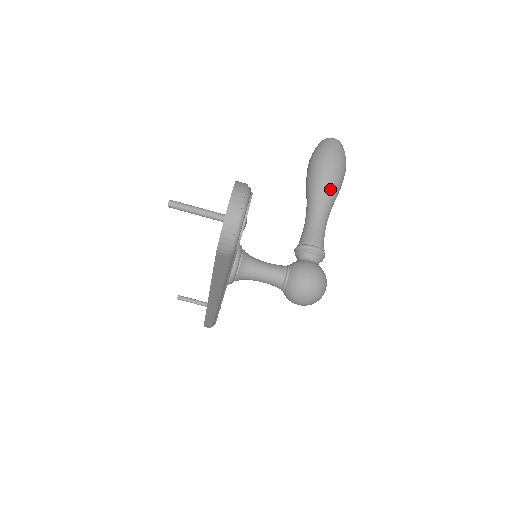
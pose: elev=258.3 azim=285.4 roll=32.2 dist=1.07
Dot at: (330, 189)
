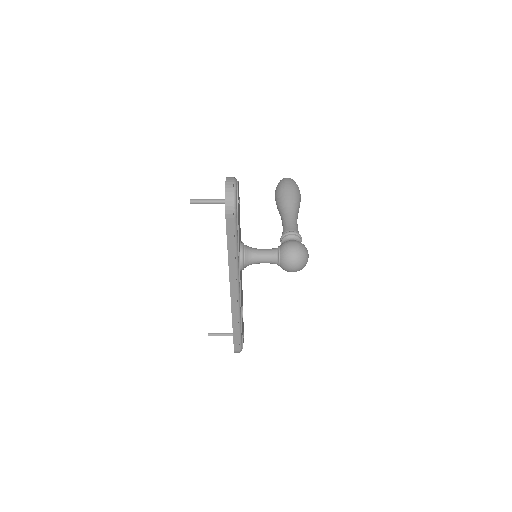
Dot at: (292, 201)
